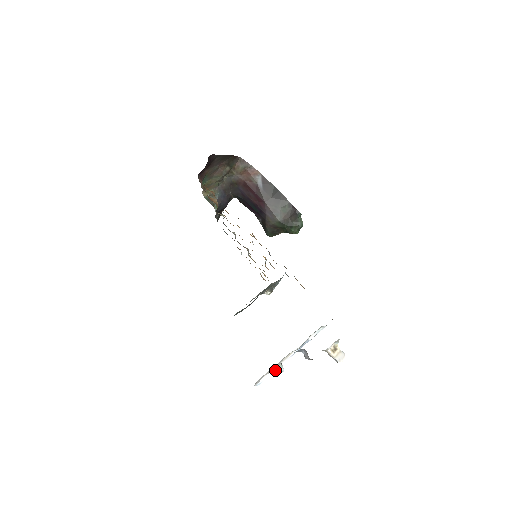
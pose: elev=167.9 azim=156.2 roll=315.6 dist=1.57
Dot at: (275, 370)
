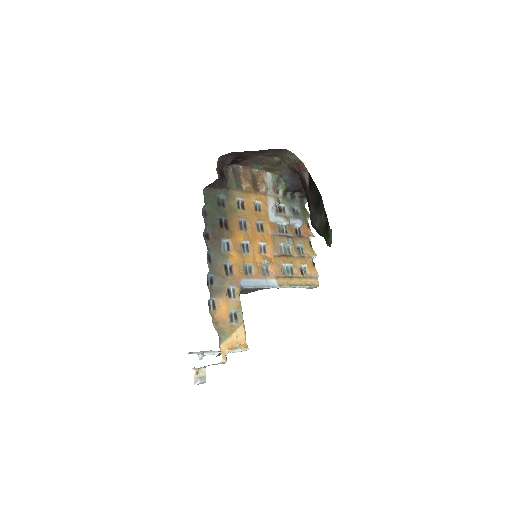
Dot at: (212, 354)
